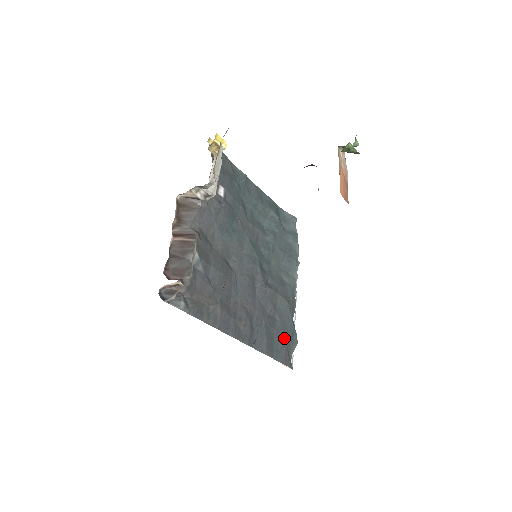
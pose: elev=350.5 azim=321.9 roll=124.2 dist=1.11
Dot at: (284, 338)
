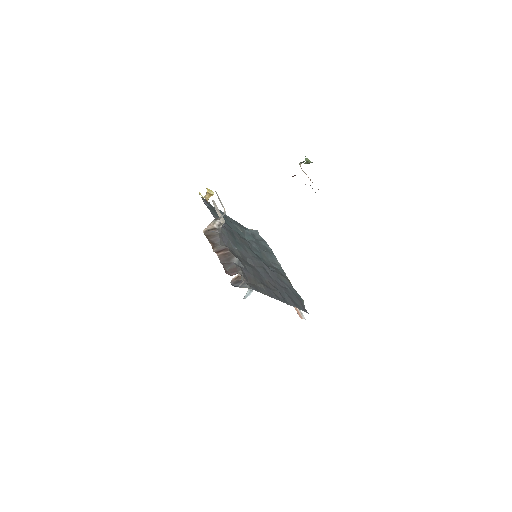
Dot at: (297, 298)
